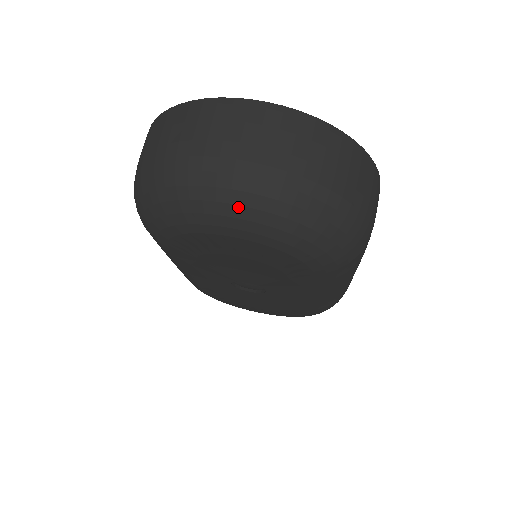
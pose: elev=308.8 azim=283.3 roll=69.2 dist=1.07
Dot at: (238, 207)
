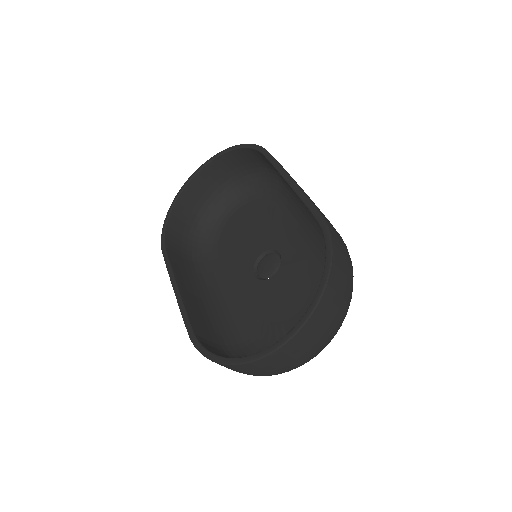
Dot at: occluded
